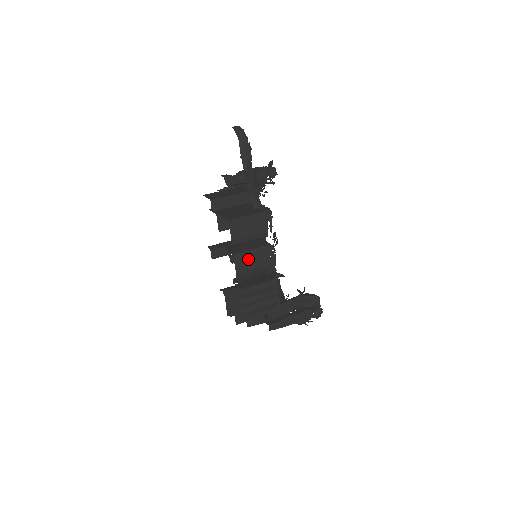
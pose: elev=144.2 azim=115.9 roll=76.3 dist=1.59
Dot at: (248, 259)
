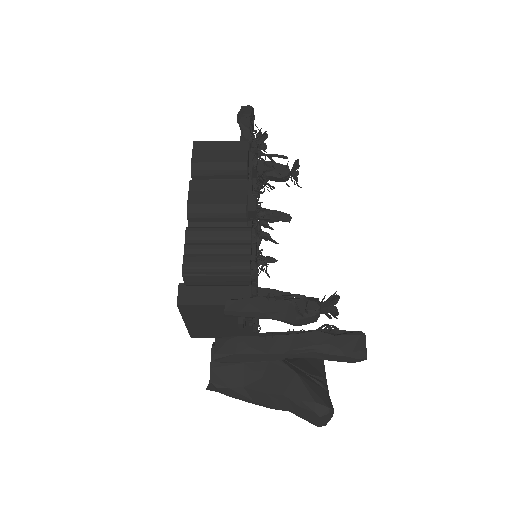
Dot at: (211, 191)
